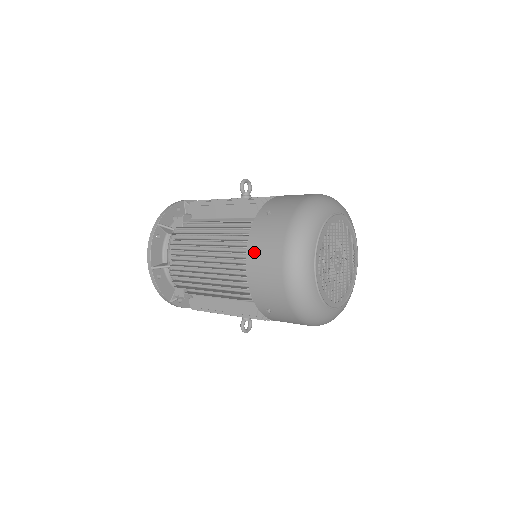
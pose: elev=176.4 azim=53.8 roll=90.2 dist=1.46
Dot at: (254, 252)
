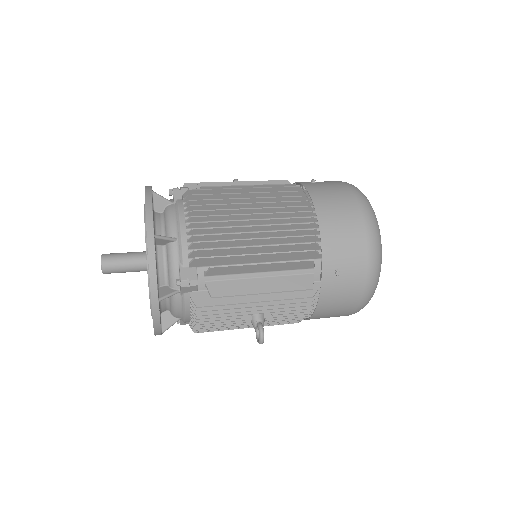
Dot at: (324, 203)
